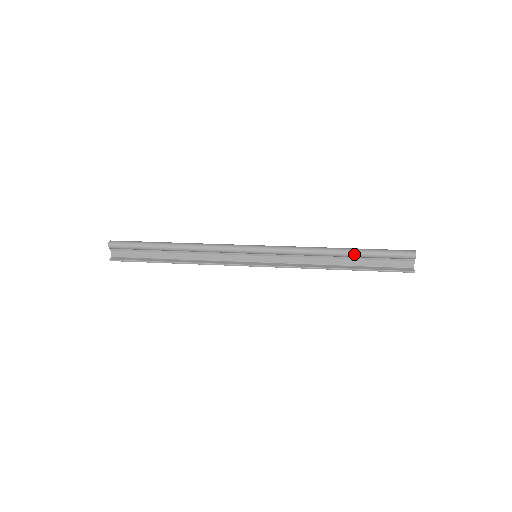
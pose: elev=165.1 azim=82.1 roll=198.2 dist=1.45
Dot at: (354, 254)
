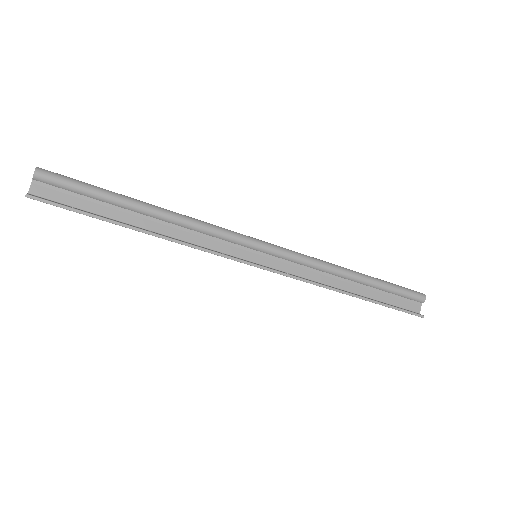
Dot at: (370, 280)
